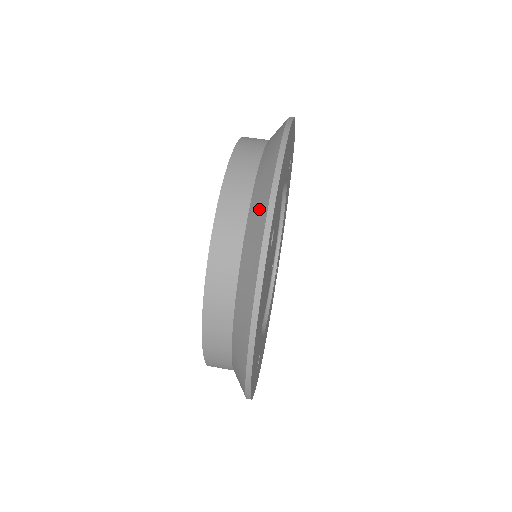
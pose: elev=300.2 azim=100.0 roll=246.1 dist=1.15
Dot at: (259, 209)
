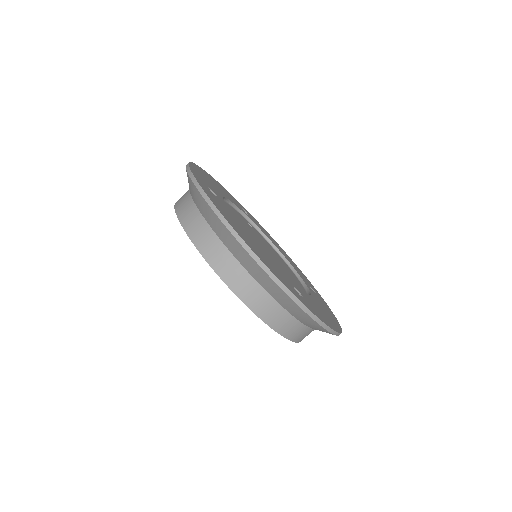
Dot at: (289, 305)
